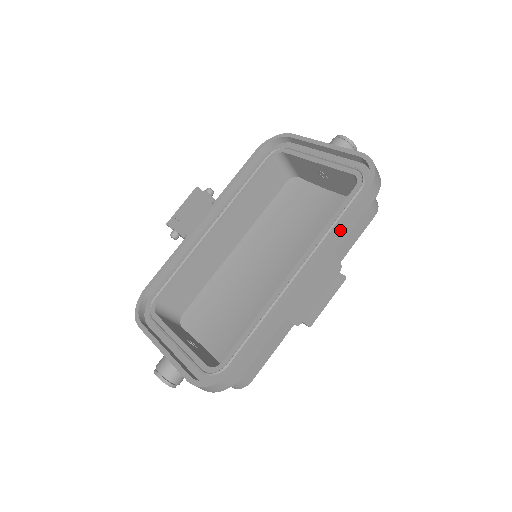
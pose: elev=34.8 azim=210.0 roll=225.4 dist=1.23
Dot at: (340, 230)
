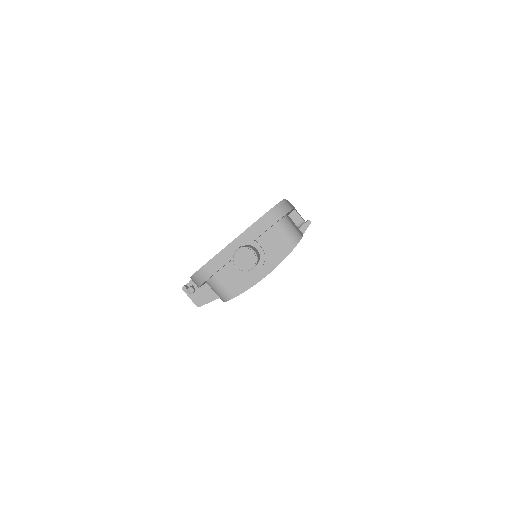
Dot at: occluded
